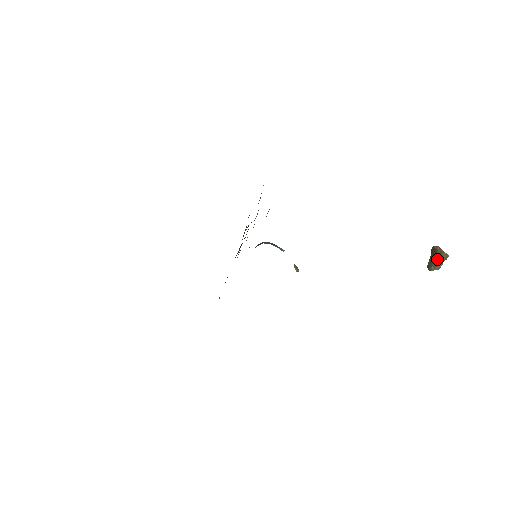
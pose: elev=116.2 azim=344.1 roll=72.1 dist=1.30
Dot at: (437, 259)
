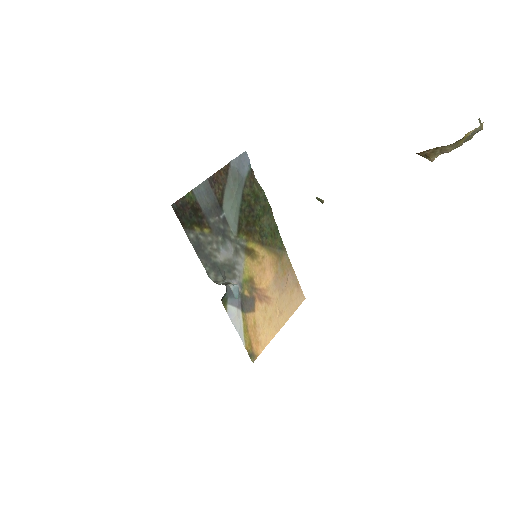
Dot at: (439, 154)
